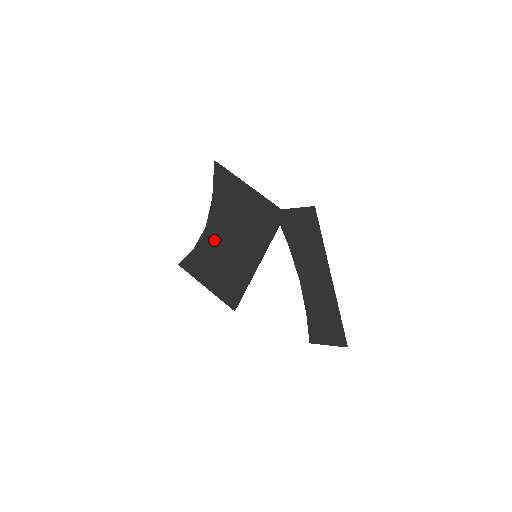
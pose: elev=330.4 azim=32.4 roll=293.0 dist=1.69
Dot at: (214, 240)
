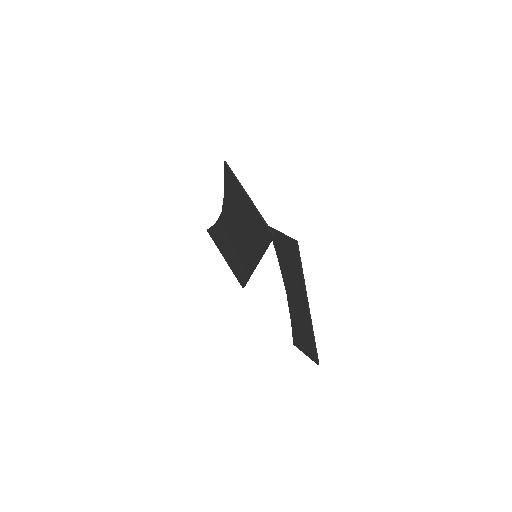
Dot at: (227, 226)
